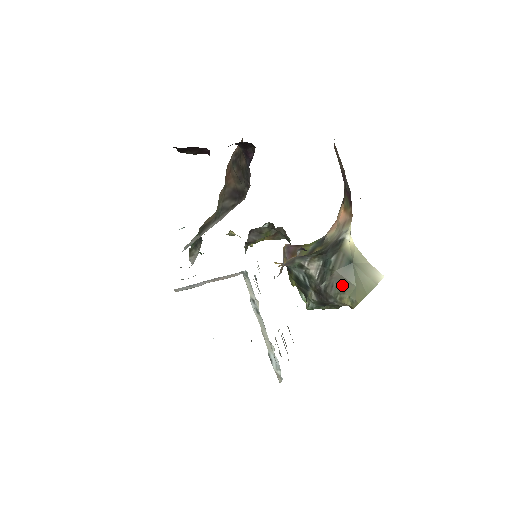
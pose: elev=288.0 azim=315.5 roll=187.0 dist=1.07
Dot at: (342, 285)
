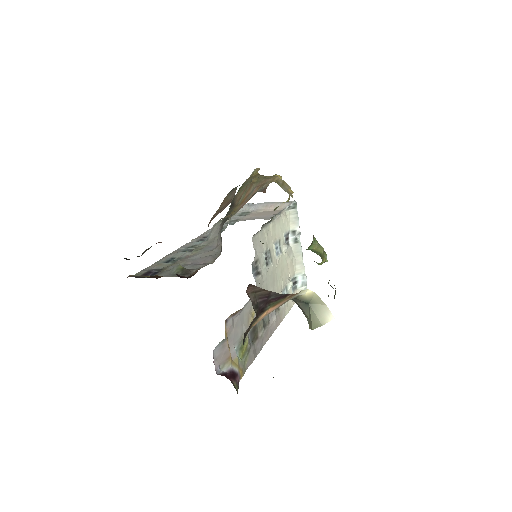
Dot at: (302, 311)
